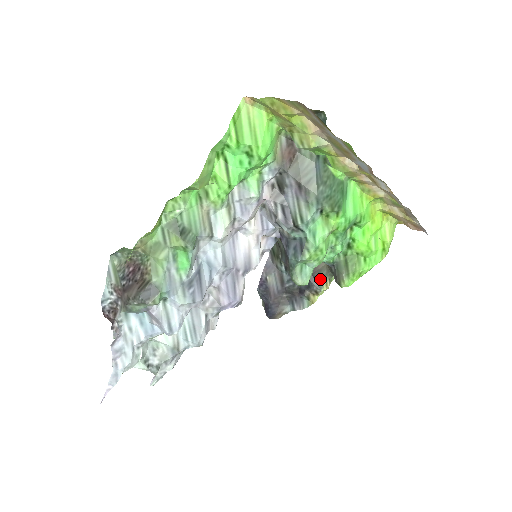
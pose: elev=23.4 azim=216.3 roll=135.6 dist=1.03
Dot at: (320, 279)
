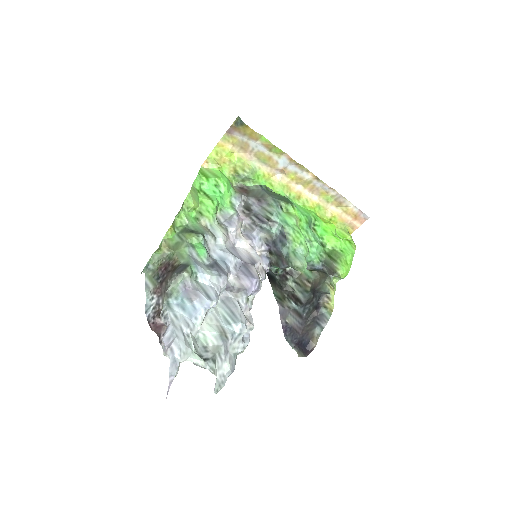
Dot at: (323, 287)
